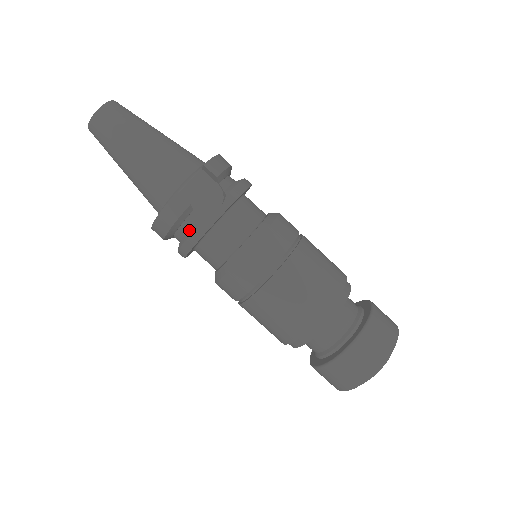
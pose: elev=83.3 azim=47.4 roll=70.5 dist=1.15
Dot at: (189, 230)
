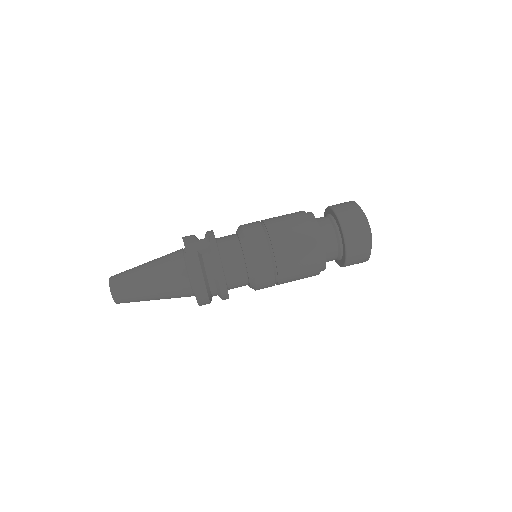
Dot at: (211, 265)
